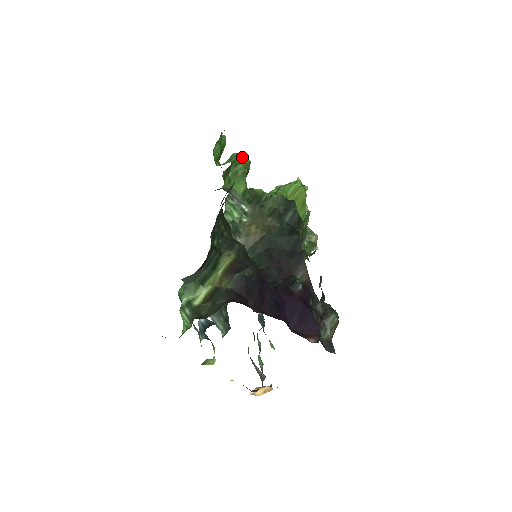
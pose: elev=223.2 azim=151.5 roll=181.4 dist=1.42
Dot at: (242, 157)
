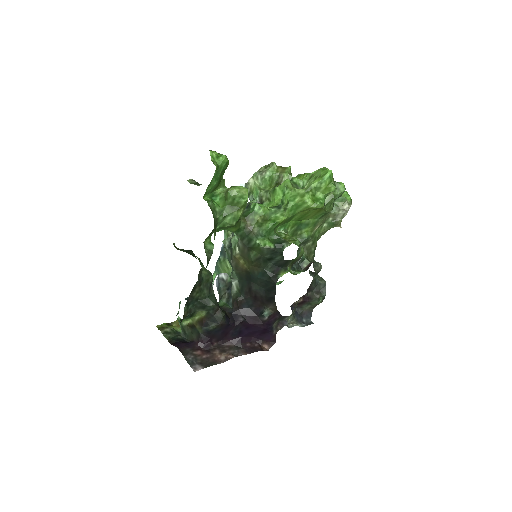
Dot at: (237, 198)
